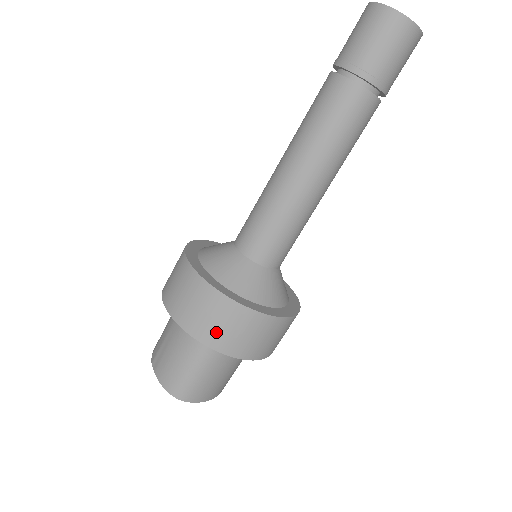
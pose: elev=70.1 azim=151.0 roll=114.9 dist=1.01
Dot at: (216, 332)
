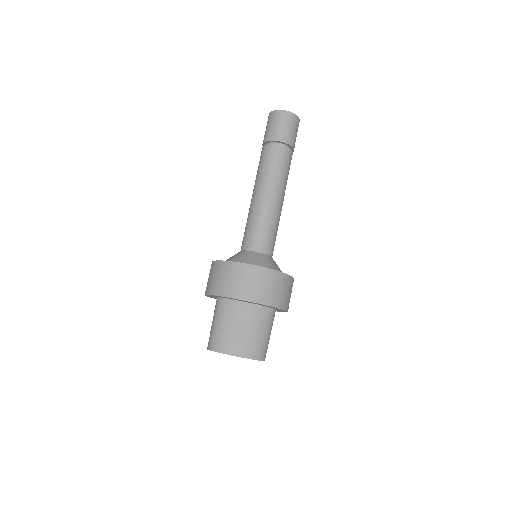
Dot at: (212, 284)
